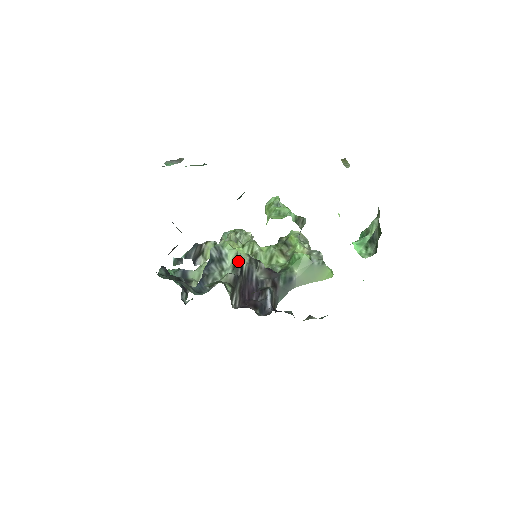
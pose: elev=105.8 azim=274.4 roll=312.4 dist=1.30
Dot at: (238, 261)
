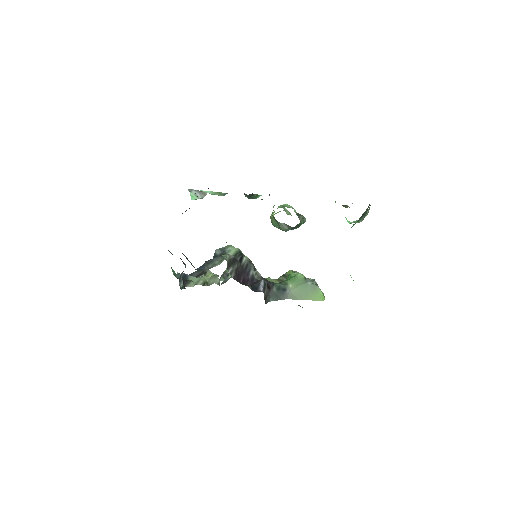
Dot at: (239, 253)
